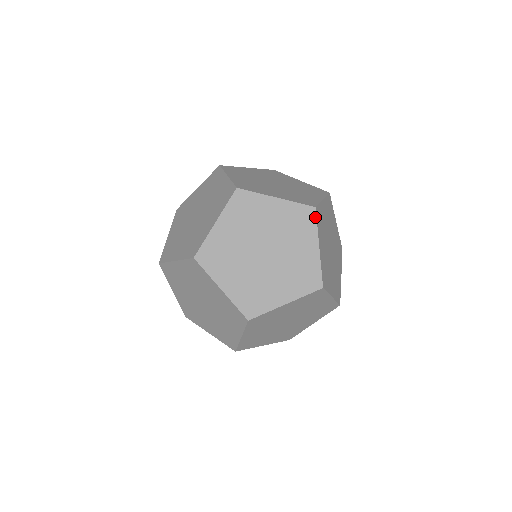
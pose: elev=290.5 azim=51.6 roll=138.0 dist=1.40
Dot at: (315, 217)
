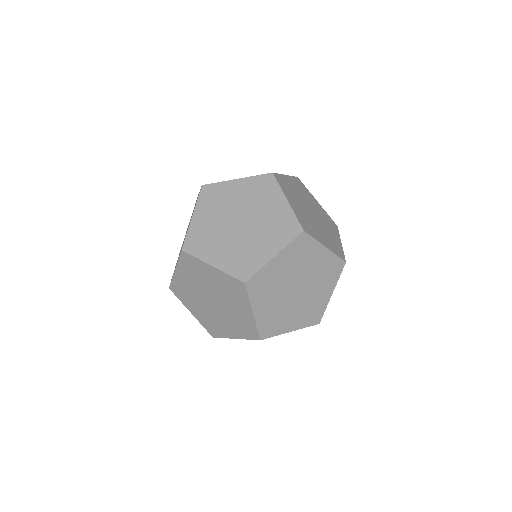
Dot at: (294, 177)
